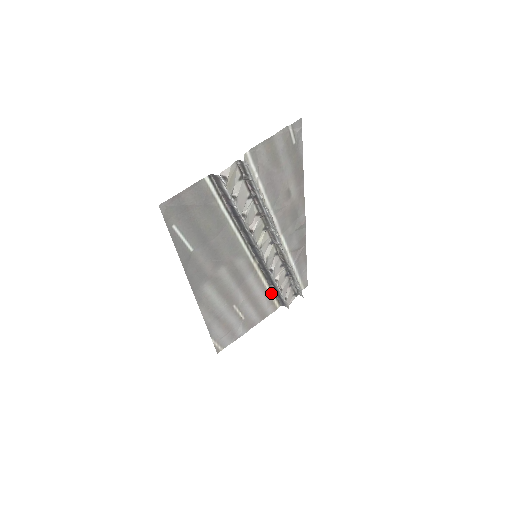
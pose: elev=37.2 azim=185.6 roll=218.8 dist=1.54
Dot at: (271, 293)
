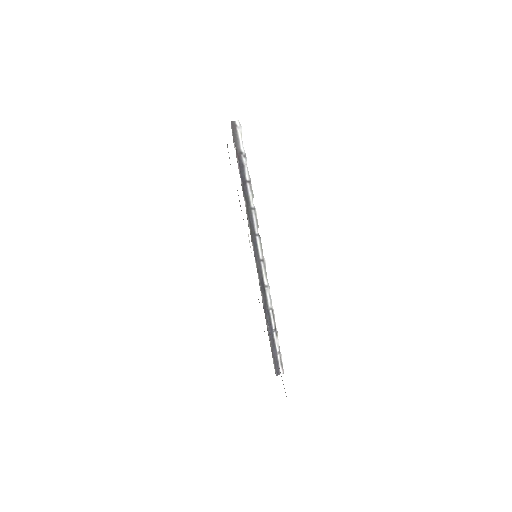
Dot at: (269, 340)
